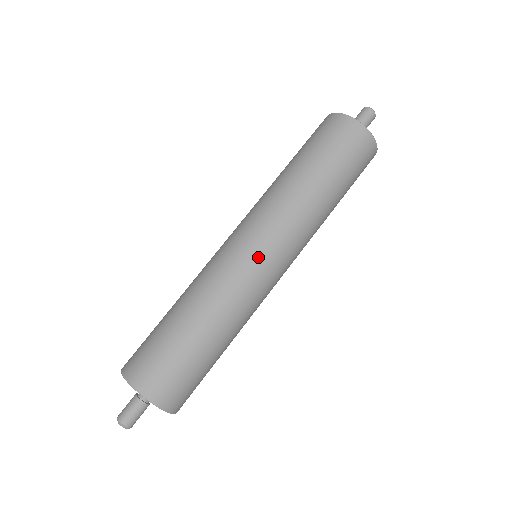
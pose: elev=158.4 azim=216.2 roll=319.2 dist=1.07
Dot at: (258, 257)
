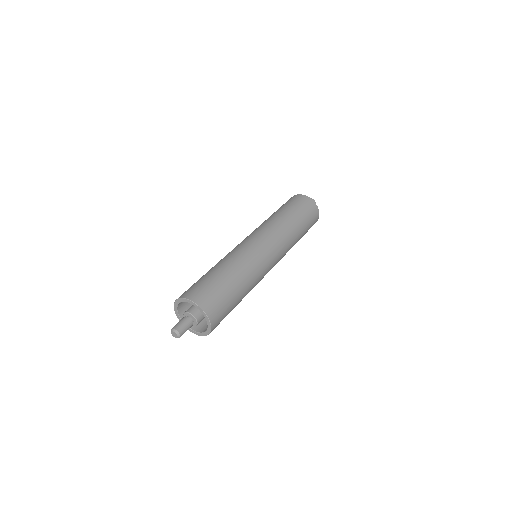
Dot at: (257, 243)
